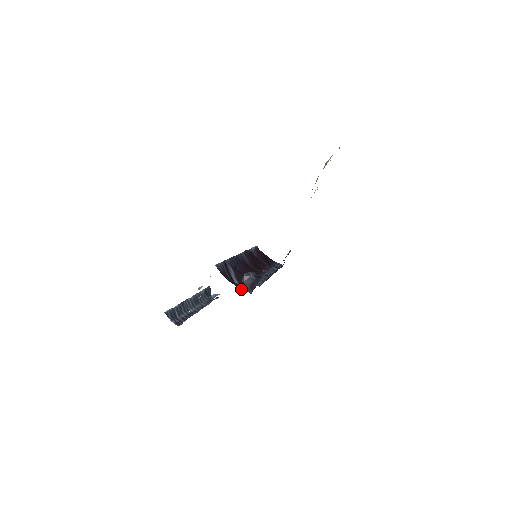
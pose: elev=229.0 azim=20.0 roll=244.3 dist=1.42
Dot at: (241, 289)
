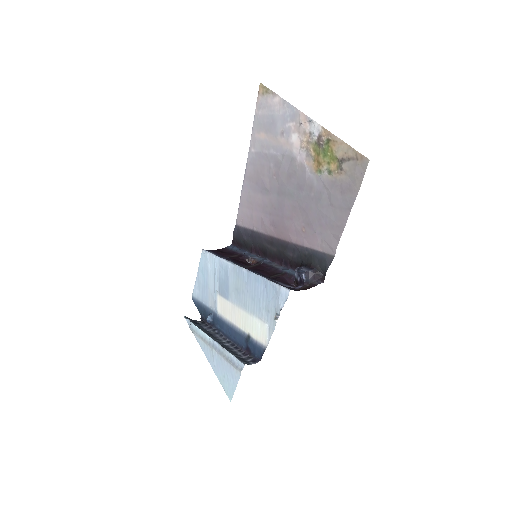
Dot at: occluded
